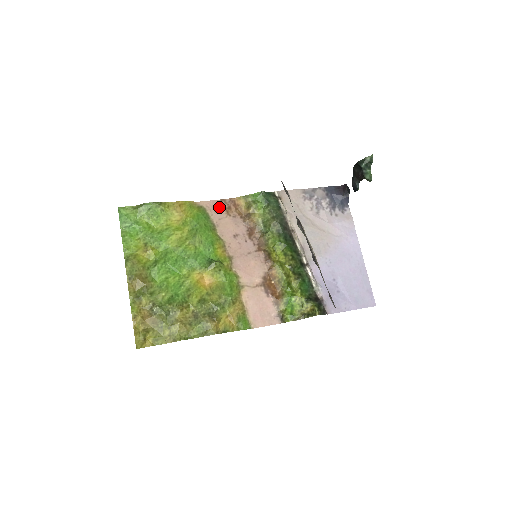
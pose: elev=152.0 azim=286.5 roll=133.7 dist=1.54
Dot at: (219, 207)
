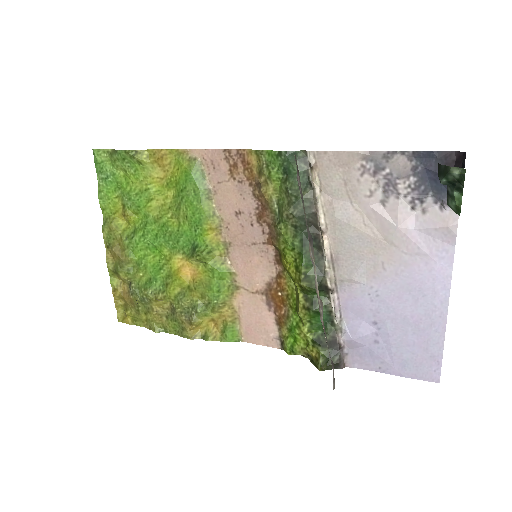
Dot at: (220, 162)
